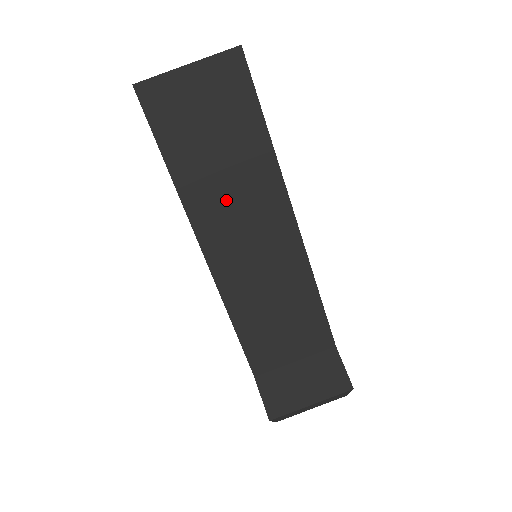
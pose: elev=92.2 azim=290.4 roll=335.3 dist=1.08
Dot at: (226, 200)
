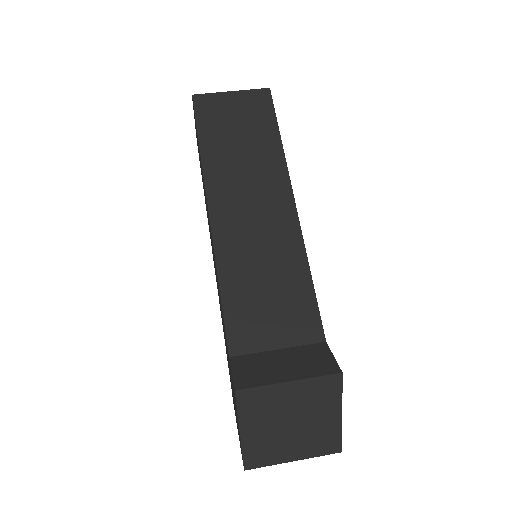
Dot at: (239, 176)
